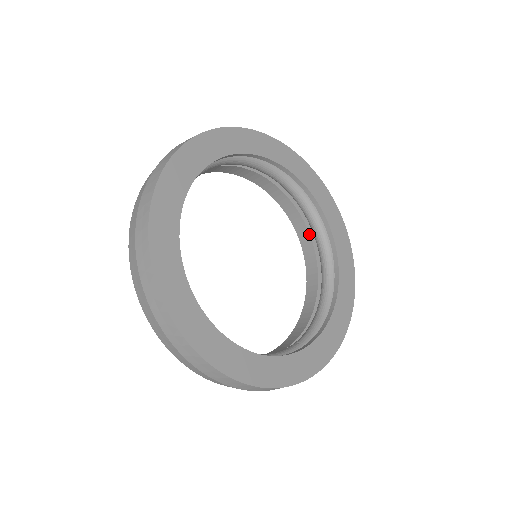
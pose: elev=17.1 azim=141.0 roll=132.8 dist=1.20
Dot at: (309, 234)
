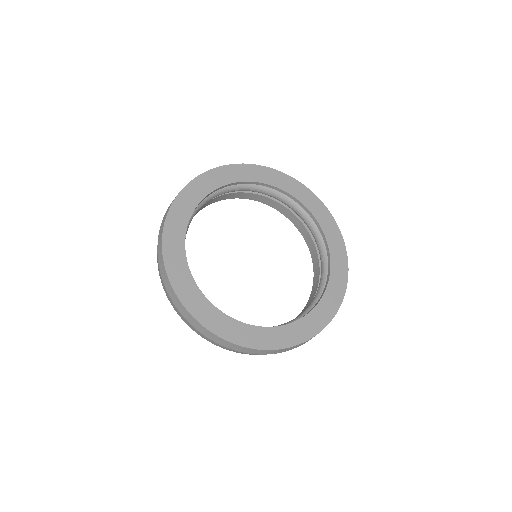
Dot at: (319, 263)
